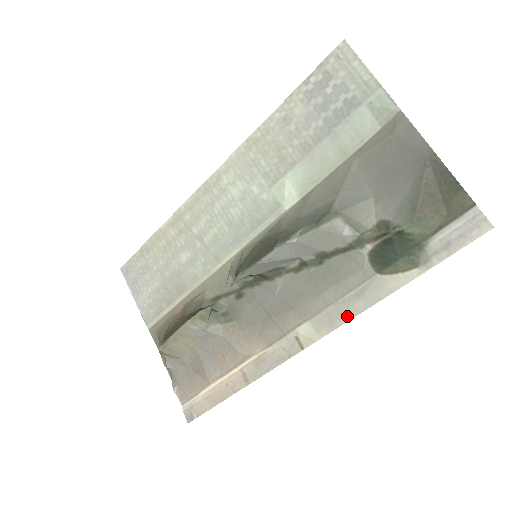
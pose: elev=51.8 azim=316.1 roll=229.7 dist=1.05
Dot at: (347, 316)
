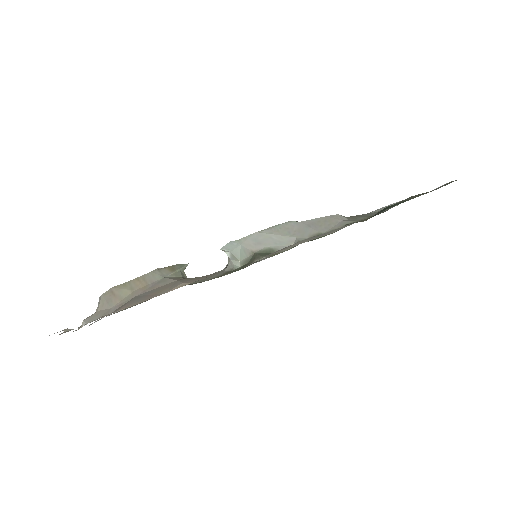
Dot at: occluded
